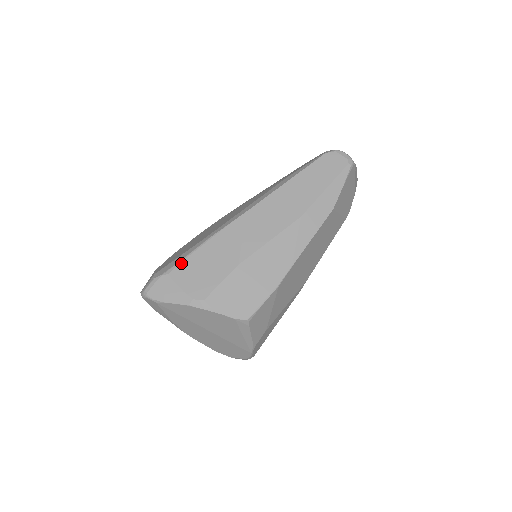
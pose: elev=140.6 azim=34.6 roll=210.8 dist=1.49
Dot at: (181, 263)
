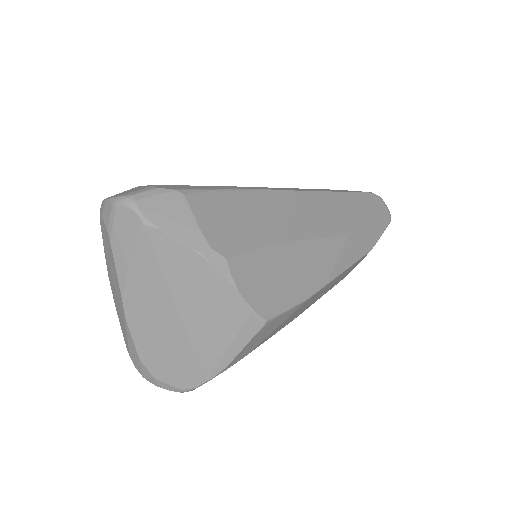
Dot at: (207, 193)
